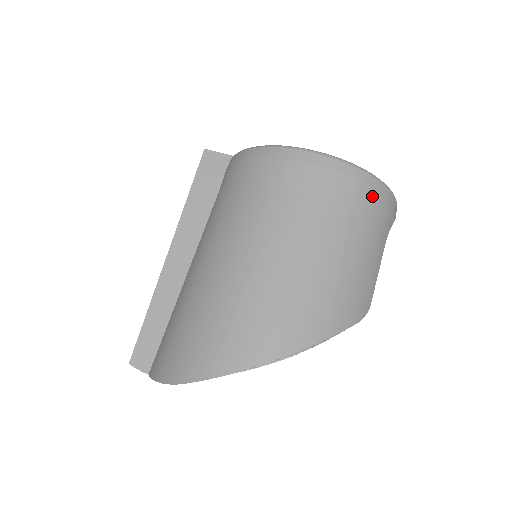
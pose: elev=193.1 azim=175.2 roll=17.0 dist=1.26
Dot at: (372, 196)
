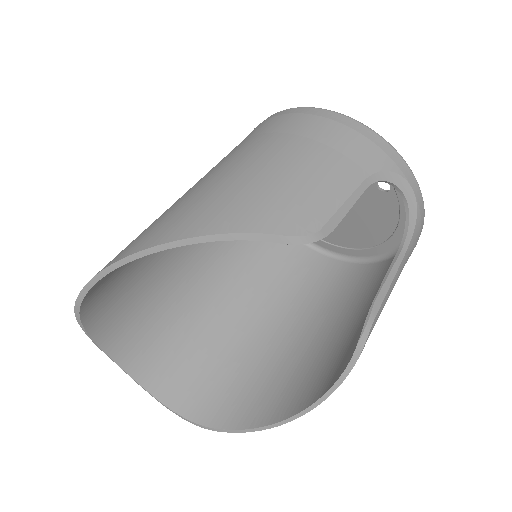
Dot at: (334, 127)
